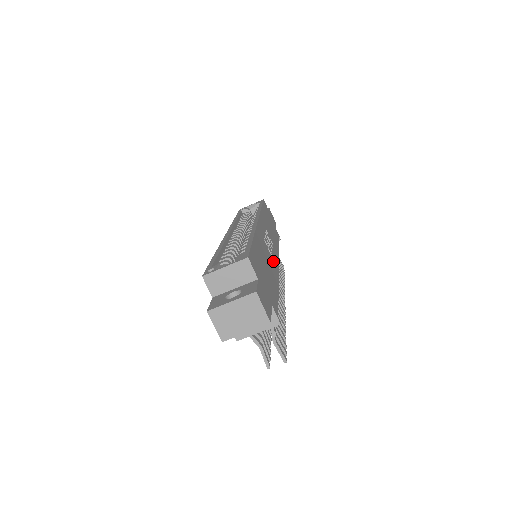
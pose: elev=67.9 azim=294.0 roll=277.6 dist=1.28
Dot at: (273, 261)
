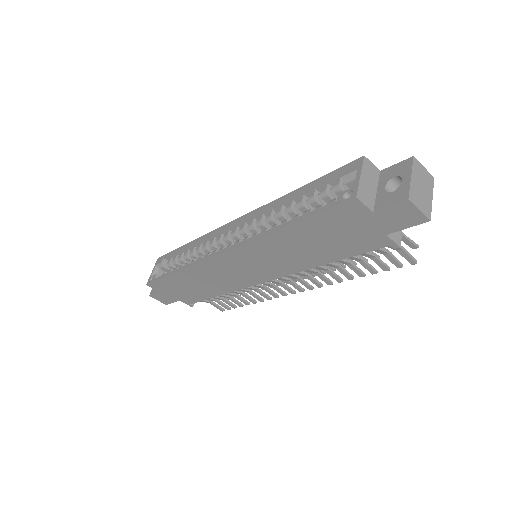
Dot at: occluded
